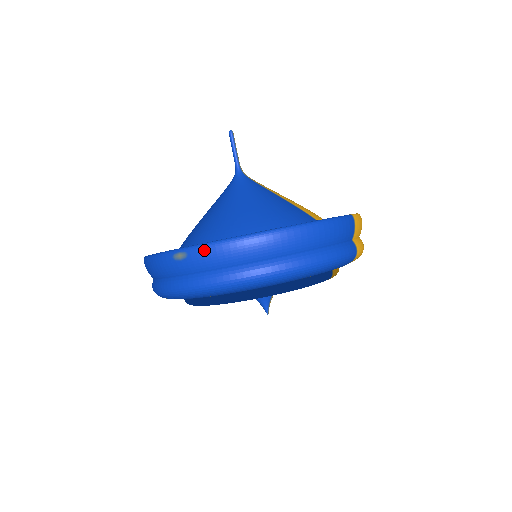
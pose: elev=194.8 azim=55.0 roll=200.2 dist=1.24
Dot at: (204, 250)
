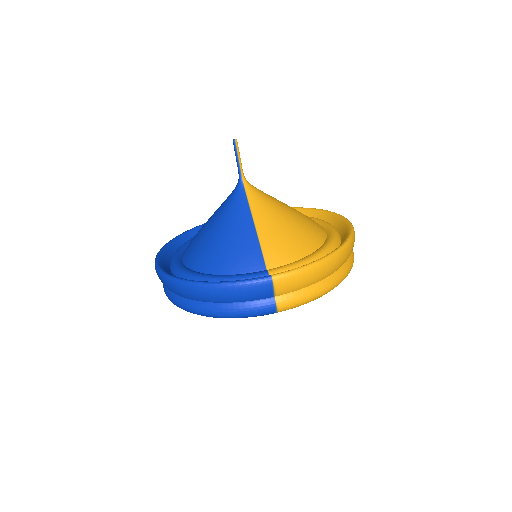
Dot at: (156, 272)
